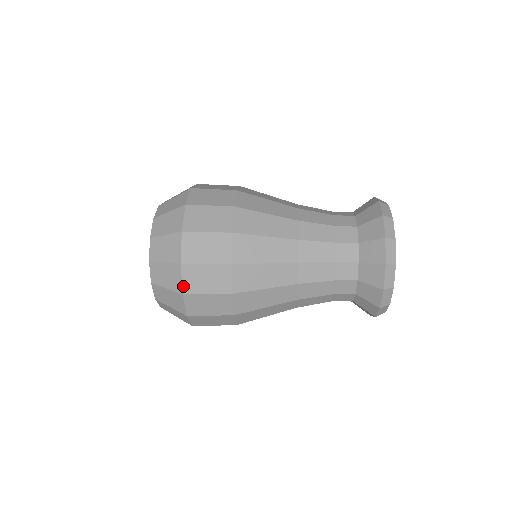
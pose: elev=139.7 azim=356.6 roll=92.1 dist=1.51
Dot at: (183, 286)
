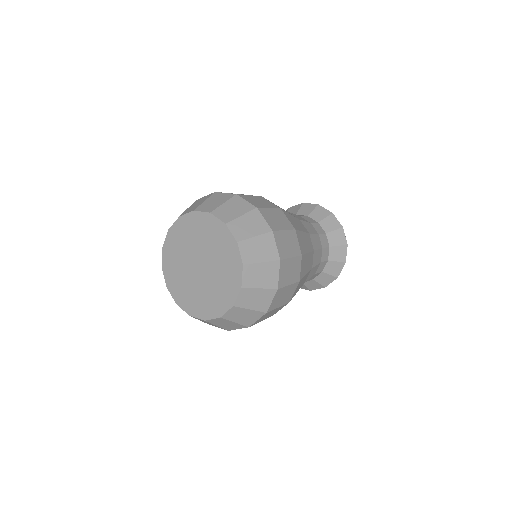
Dot at: (278, 252)
